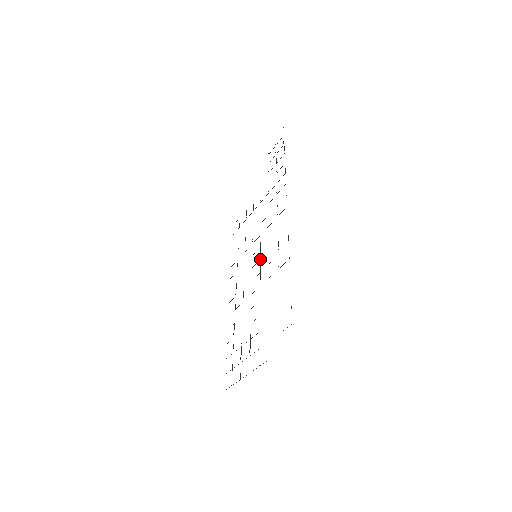
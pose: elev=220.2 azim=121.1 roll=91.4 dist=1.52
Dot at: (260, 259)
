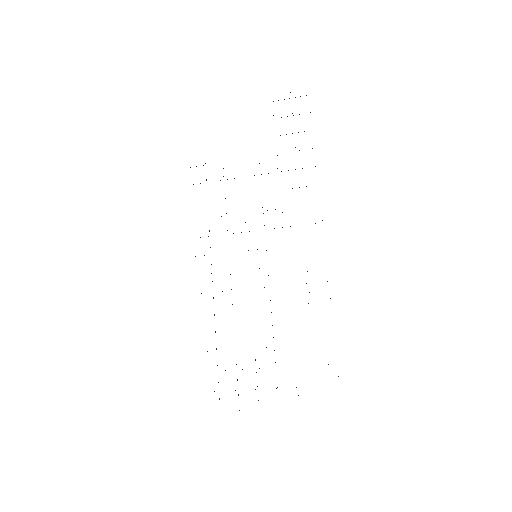
Dot at: occluded
